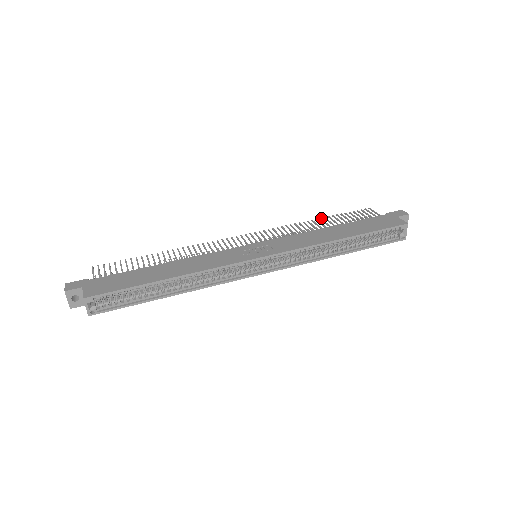
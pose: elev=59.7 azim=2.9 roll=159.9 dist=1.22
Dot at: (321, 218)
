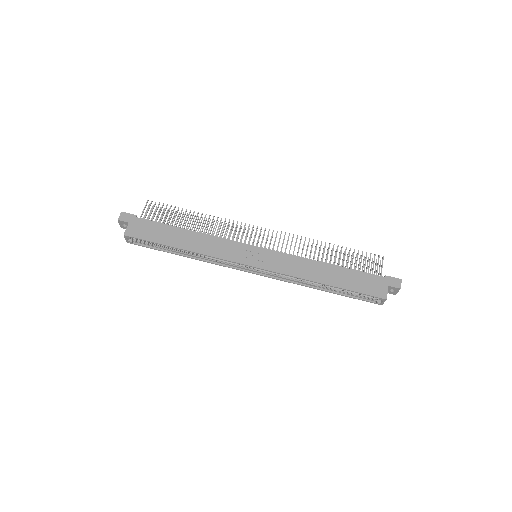
Dot at: occluded
